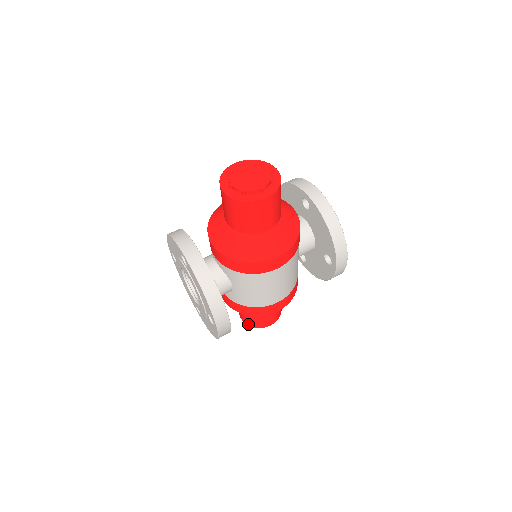
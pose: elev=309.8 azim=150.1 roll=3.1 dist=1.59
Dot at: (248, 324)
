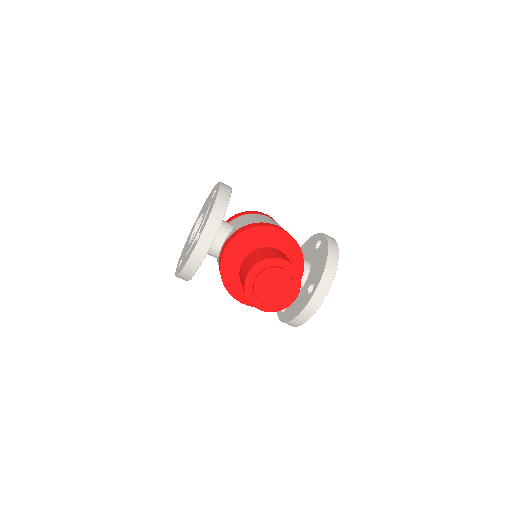
Dot at: occluded
